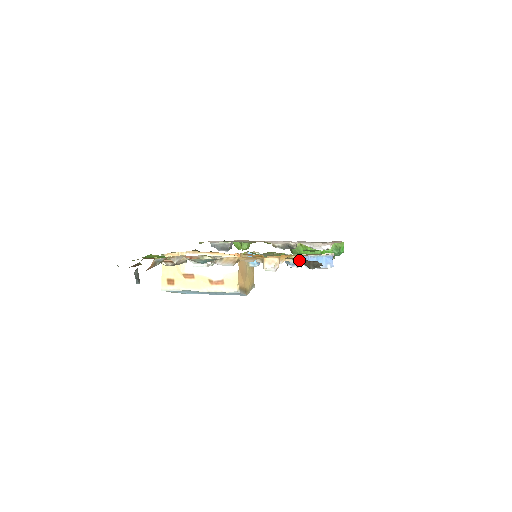
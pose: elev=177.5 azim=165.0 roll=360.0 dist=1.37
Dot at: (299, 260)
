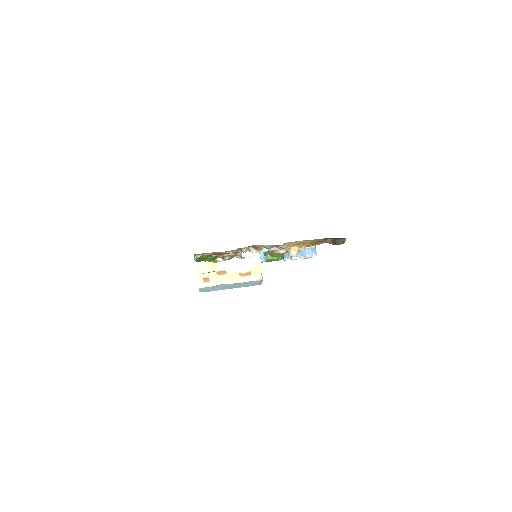
Dot at: (329, 241)
